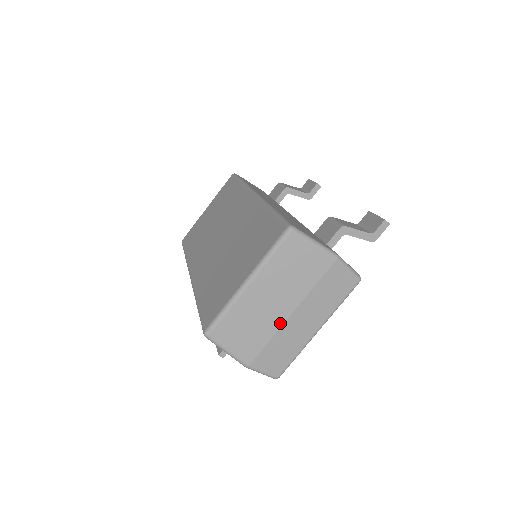
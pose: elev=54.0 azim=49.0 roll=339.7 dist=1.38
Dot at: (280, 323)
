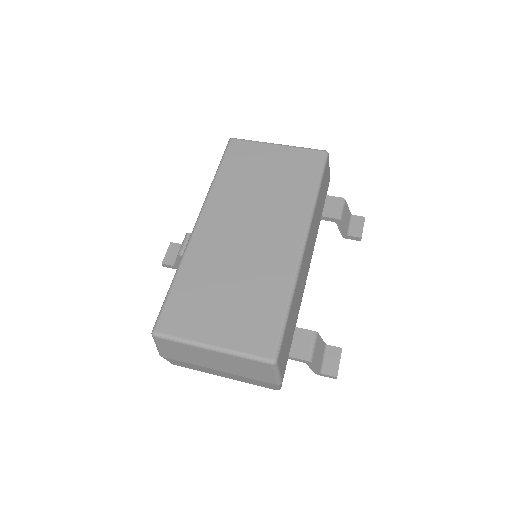
Dot at: (206, 366)
